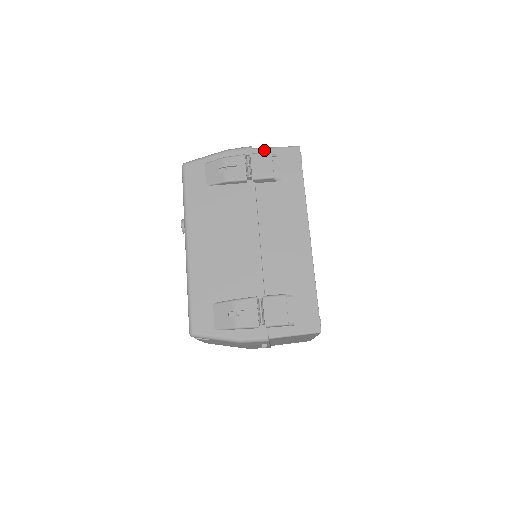
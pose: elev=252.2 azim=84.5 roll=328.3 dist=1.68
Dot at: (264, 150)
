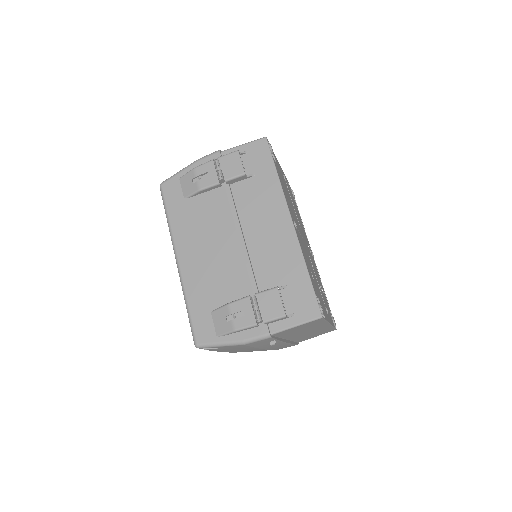
Dot at: (232, 150)
